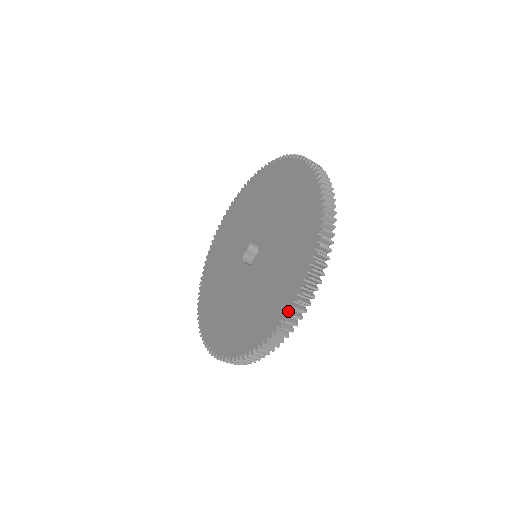
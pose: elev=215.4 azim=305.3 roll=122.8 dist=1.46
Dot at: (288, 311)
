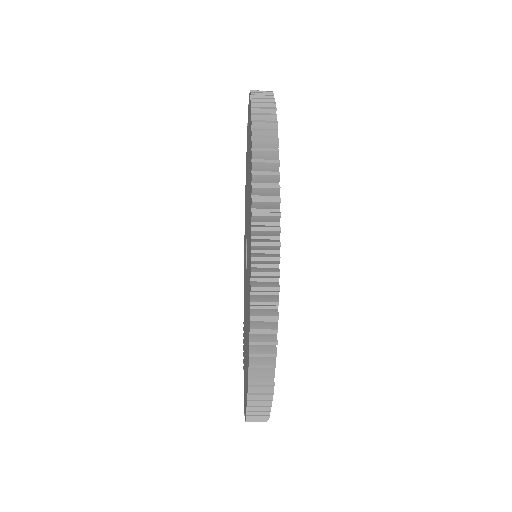
Dot at: (250, 256)
